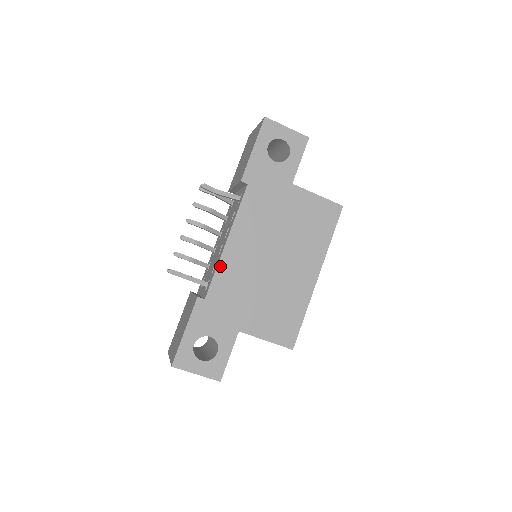
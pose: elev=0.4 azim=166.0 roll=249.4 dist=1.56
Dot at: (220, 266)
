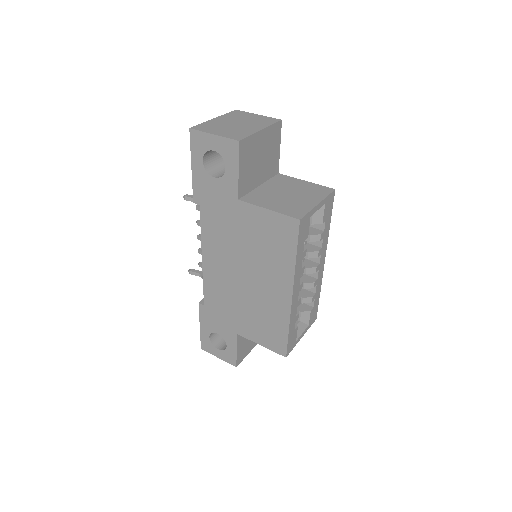
Dot at: (205, 280)
